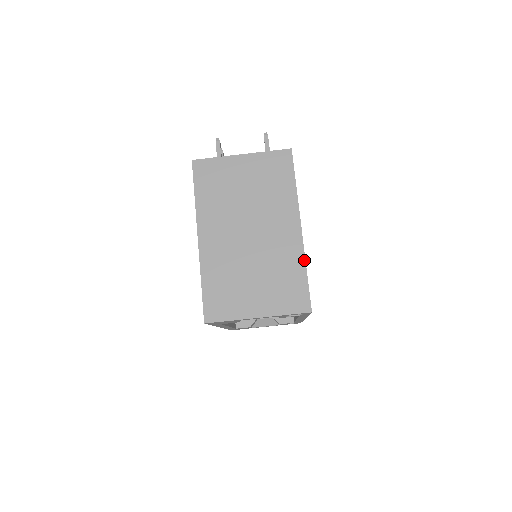
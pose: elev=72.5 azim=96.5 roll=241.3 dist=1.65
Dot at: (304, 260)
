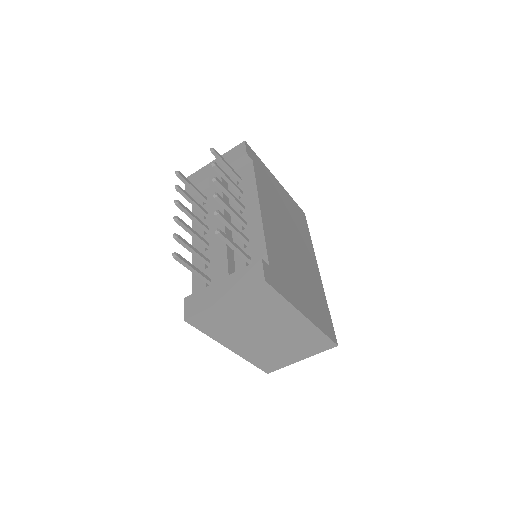
Dot at: (318, 330)
